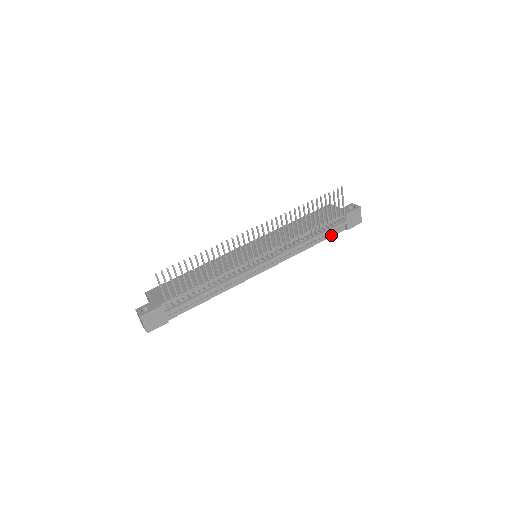
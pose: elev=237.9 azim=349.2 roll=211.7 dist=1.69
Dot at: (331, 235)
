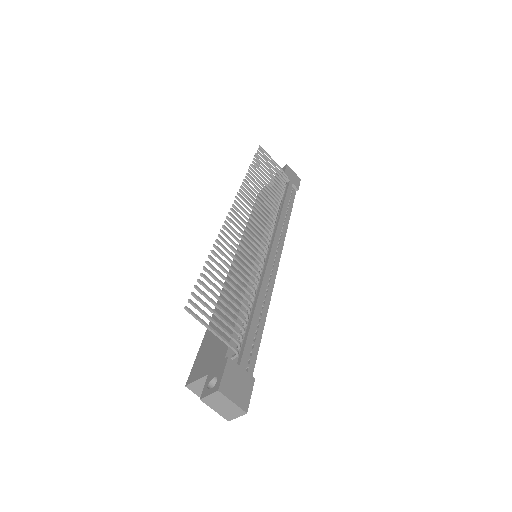
Dot at: (292, 201)
